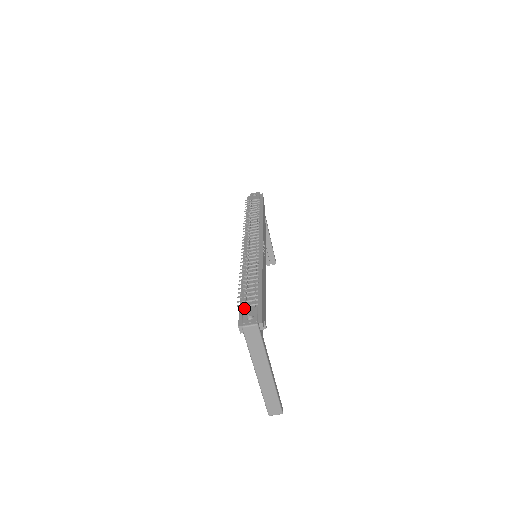
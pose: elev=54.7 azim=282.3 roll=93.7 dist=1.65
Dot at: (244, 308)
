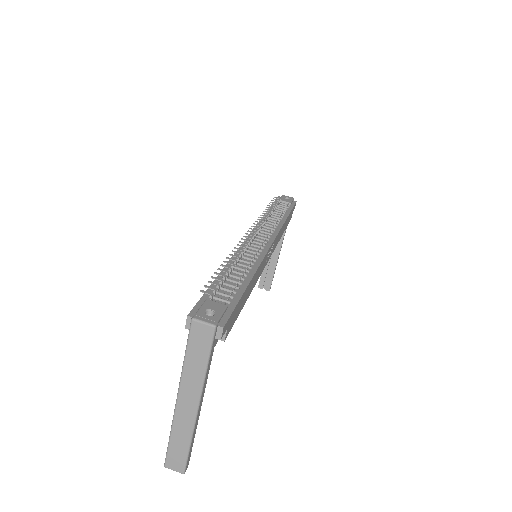
Dot at: (209, 298)
